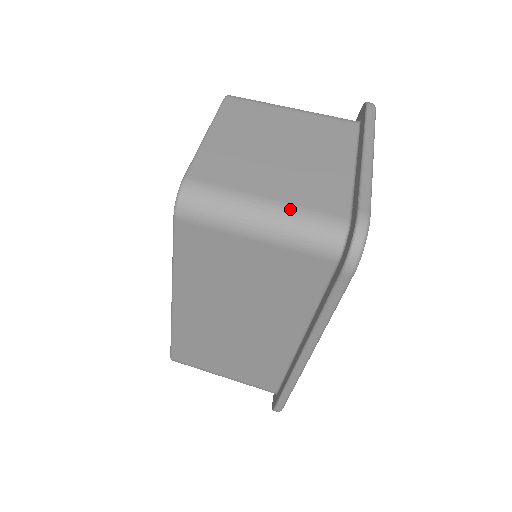
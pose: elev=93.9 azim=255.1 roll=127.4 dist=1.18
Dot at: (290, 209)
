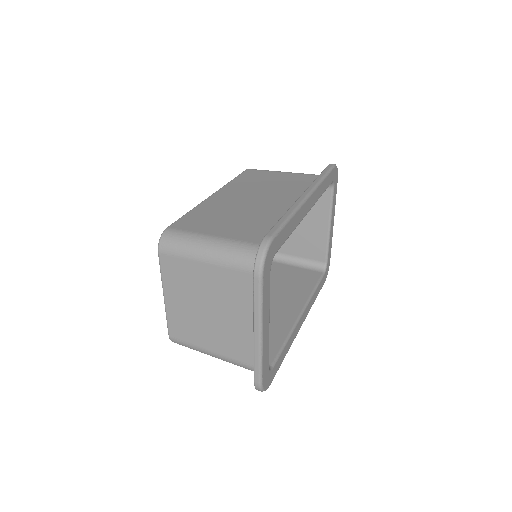
Dot at: occluded
